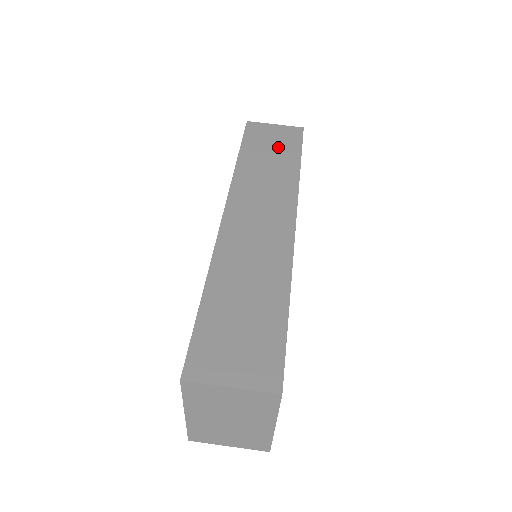
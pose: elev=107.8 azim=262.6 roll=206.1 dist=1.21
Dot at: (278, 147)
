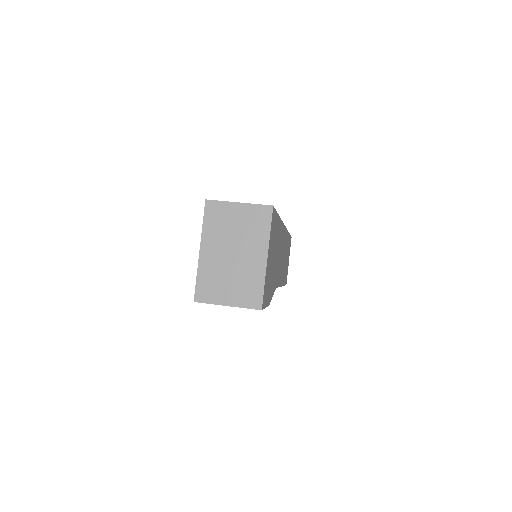
Dot at: occluded
